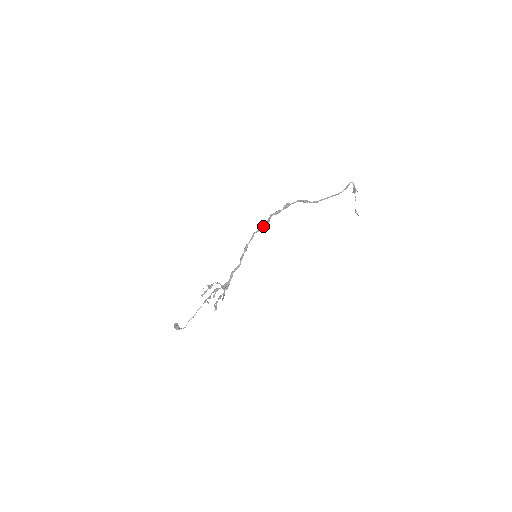
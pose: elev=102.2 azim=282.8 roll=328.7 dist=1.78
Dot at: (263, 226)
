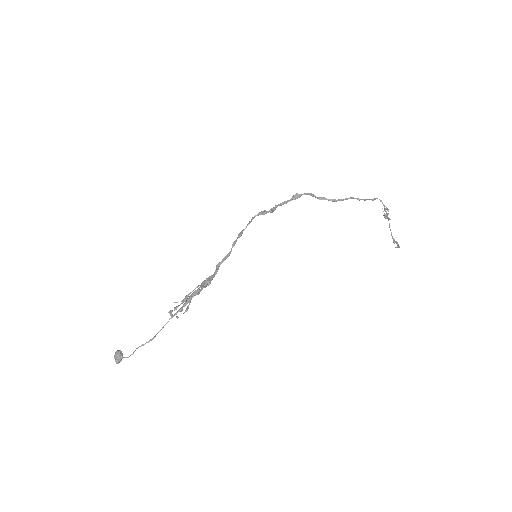
Dot at: (265, 210)
